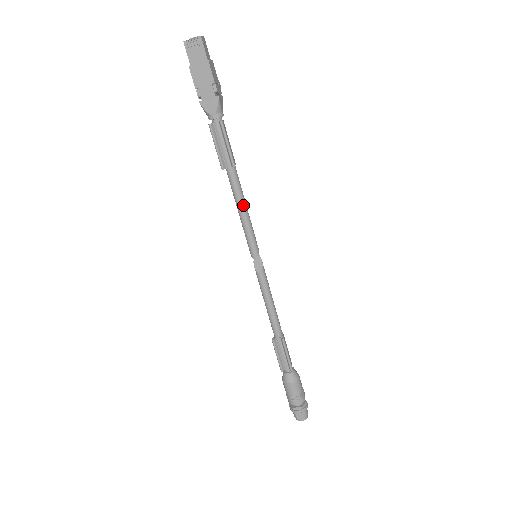
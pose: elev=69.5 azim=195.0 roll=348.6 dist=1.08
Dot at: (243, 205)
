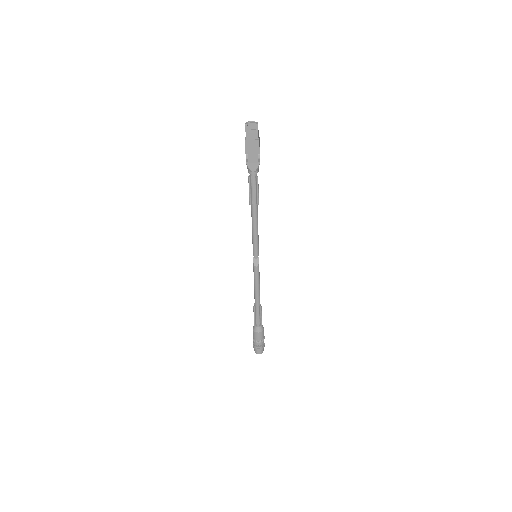
Dot at: (257, 226)
